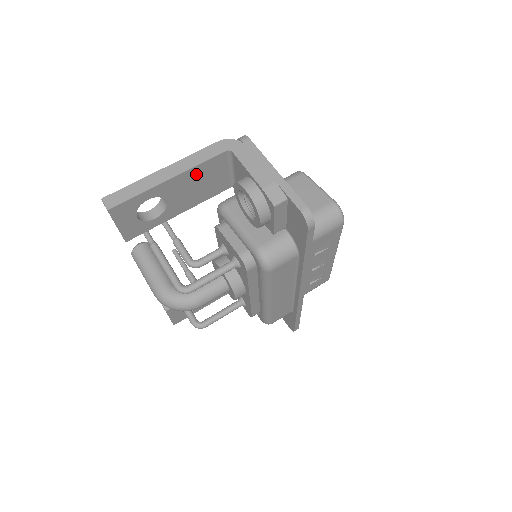
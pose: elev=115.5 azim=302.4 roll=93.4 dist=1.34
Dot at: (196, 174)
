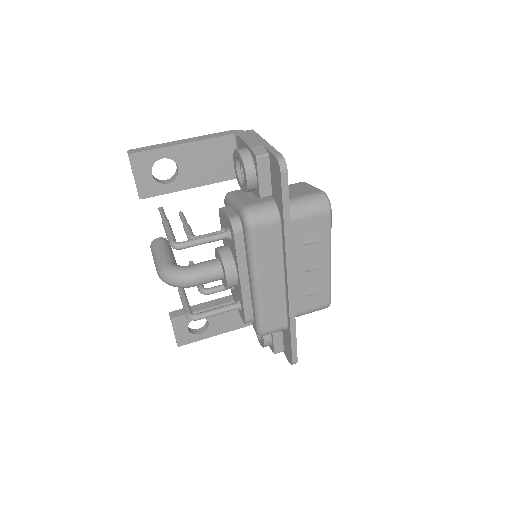
Dot at: (205, 149)
